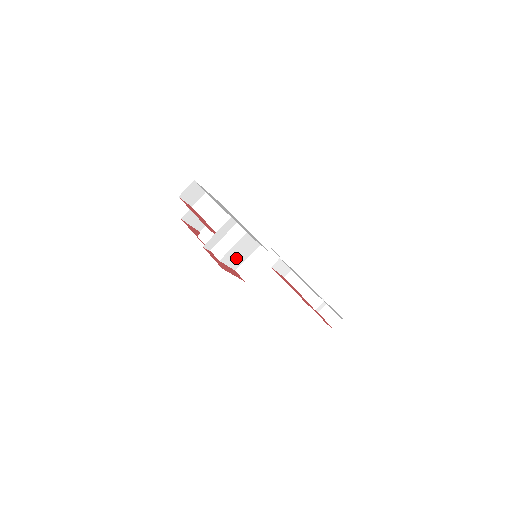
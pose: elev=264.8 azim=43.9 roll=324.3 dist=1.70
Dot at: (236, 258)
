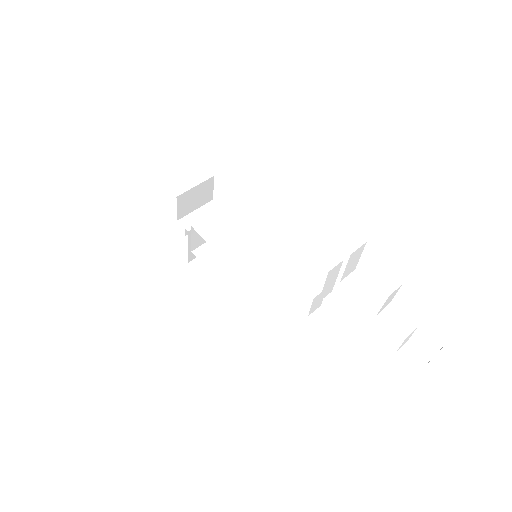
Dot at: (217, 235)
